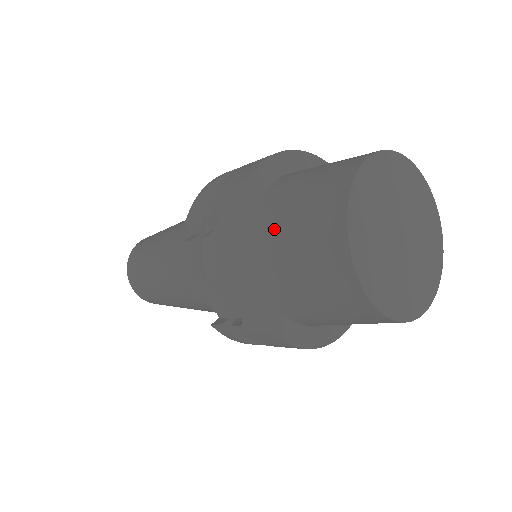
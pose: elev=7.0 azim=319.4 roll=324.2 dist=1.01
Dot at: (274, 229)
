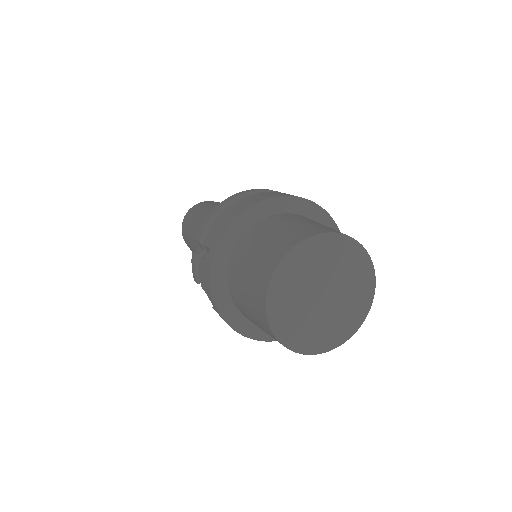
Dot at: (237, 273)
